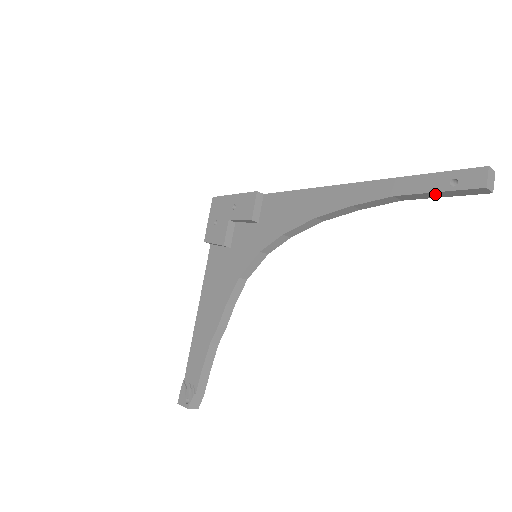
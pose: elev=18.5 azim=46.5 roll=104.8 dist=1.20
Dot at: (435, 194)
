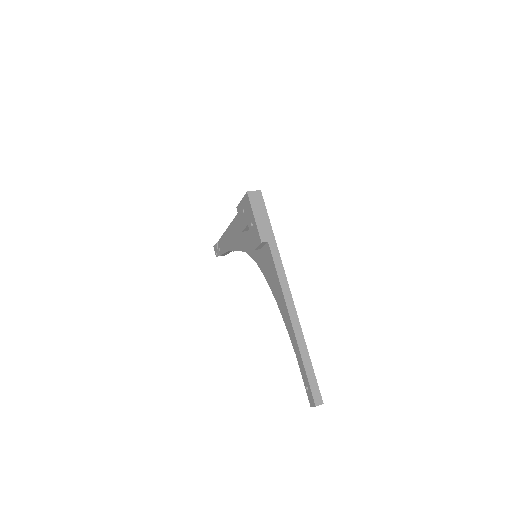
Dot at: occluded
